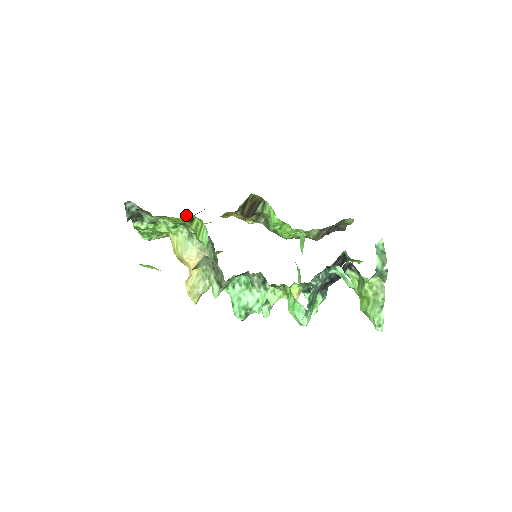
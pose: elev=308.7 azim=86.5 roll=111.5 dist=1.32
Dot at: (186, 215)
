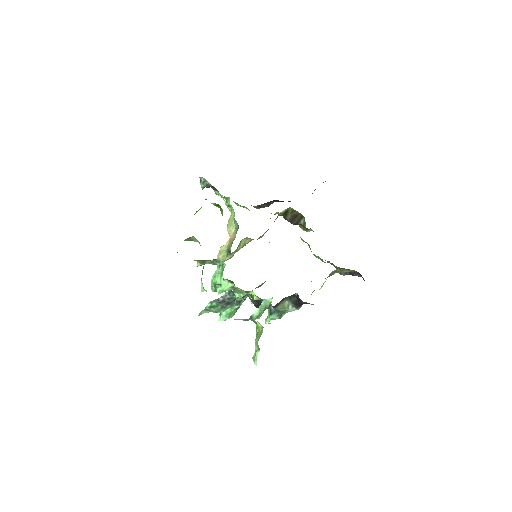
Dot at: (214, 203)
